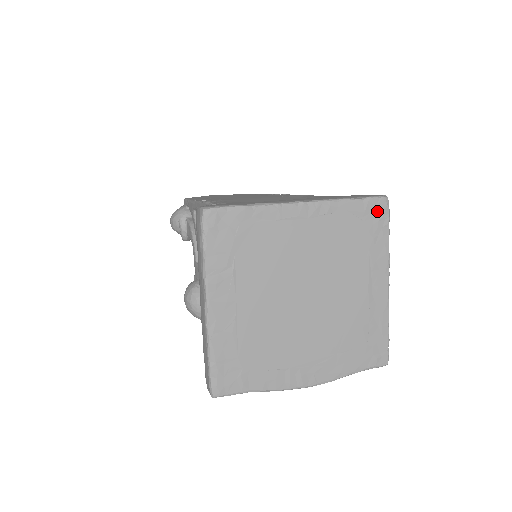
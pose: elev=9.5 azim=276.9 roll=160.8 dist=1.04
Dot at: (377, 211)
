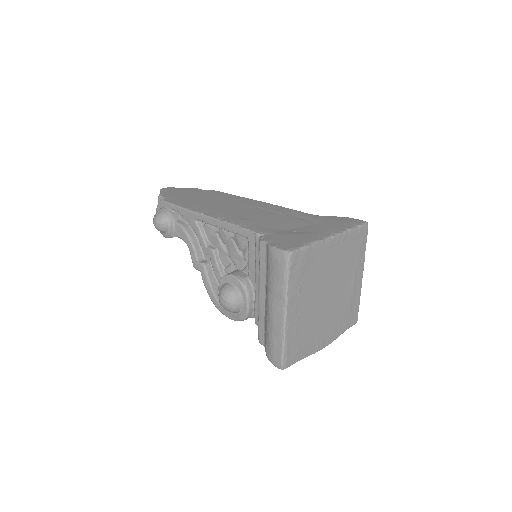
Dot at: (363, 233)
